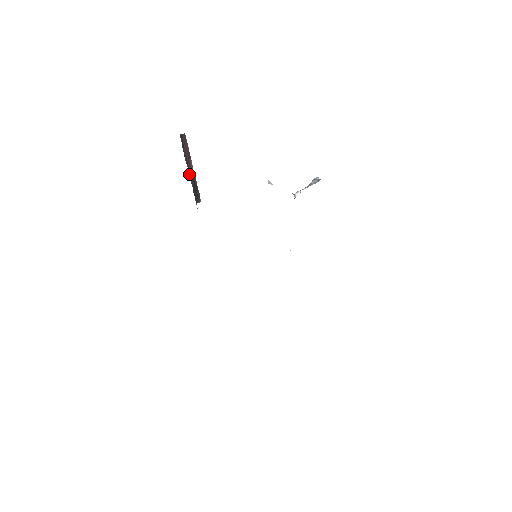
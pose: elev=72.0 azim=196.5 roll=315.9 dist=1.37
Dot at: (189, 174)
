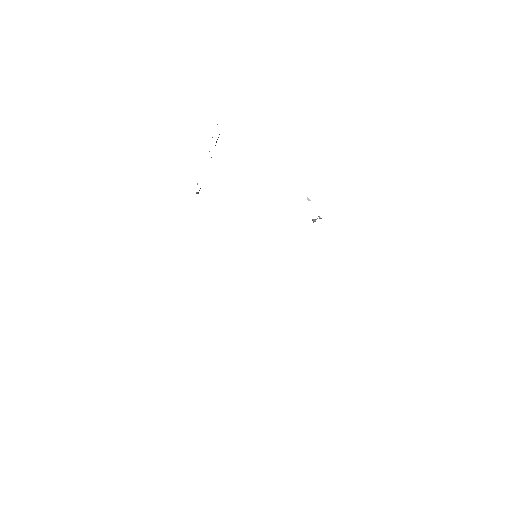
Dot at: occluded
